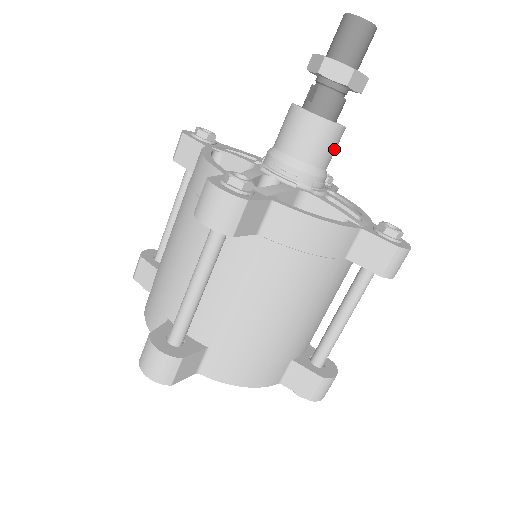
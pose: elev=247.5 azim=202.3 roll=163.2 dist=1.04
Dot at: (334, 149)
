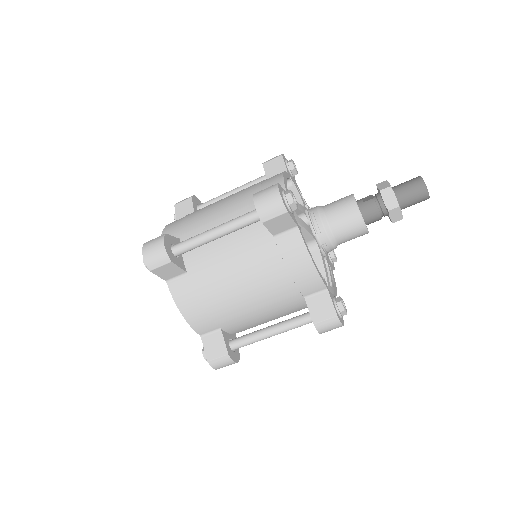
Dot at: (352, 237)
